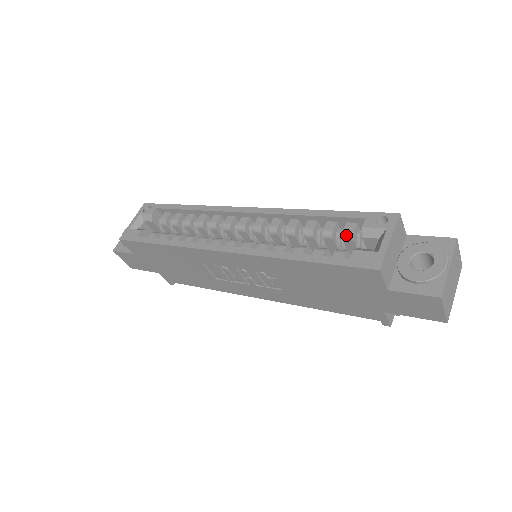
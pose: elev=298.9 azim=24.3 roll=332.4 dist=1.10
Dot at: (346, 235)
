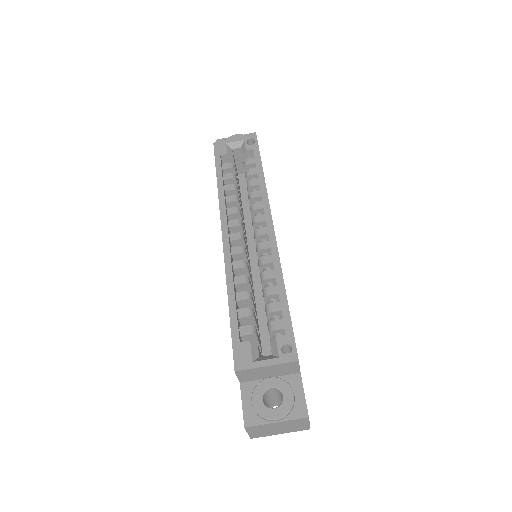
Dot at: (270, 326)
